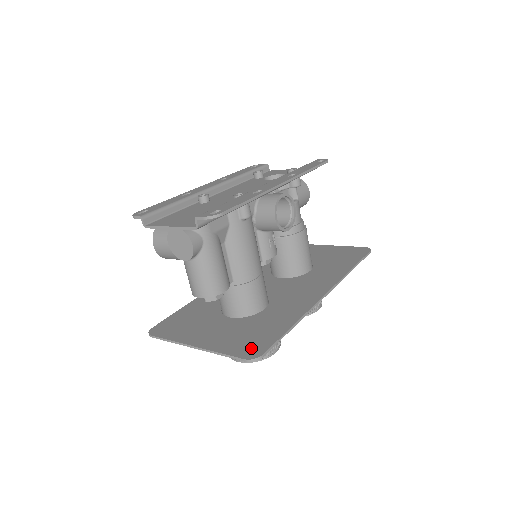
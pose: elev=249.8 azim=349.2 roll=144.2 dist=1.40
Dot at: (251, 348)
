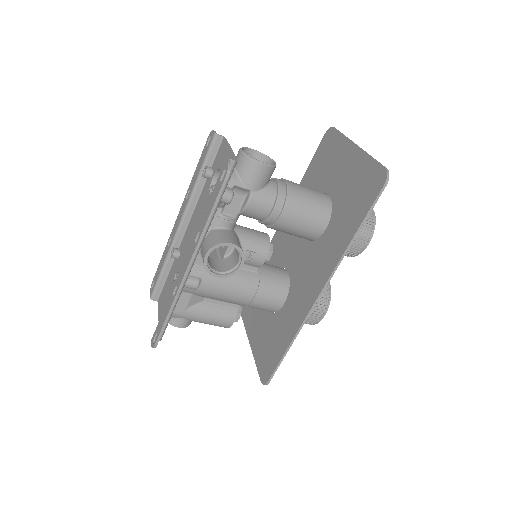
Dot at: (265, 368)
